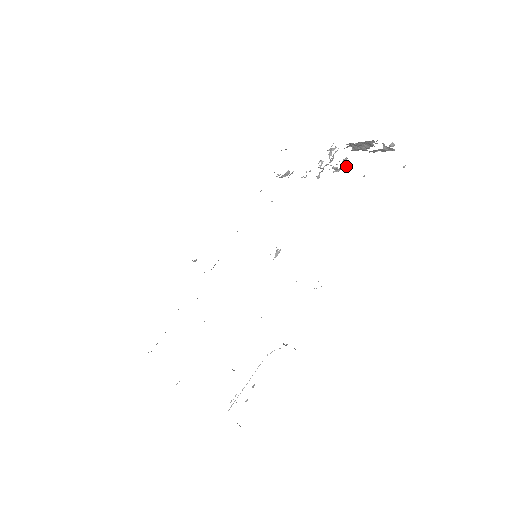
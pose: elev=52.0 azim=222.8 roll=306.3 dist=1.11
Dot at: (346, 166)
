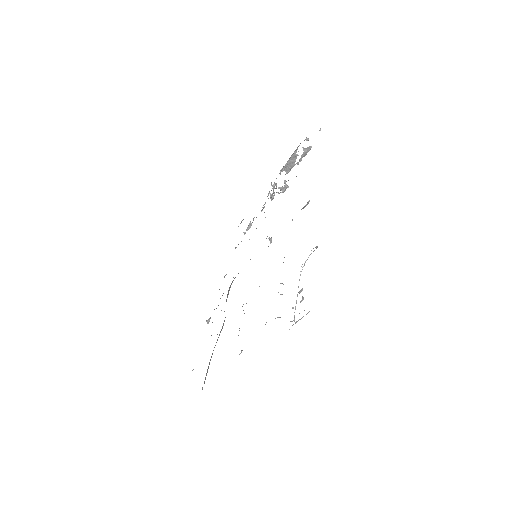
Dot at: (288, 186)
